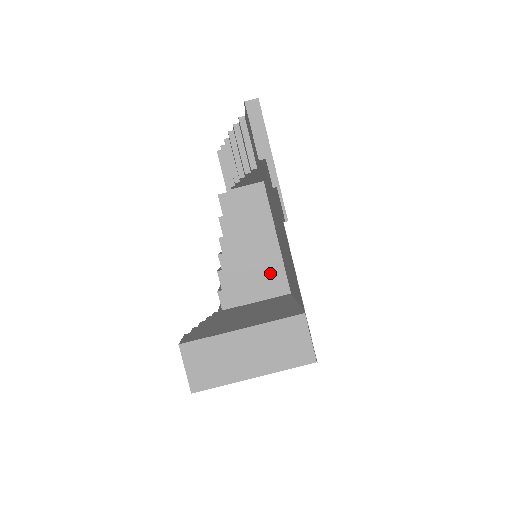
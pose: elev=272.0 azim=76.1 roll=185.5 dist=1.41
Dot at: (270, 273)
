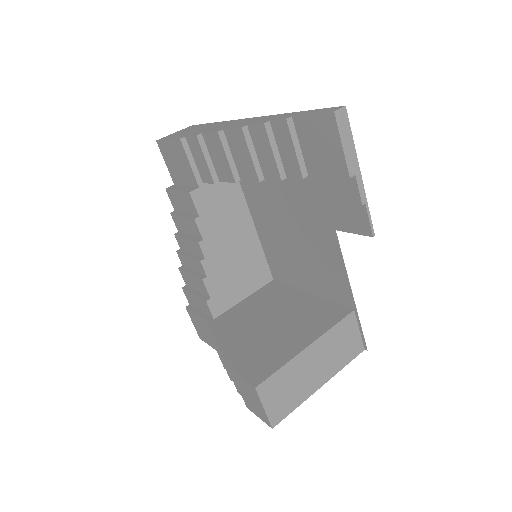
Dot at: (253, 265)
